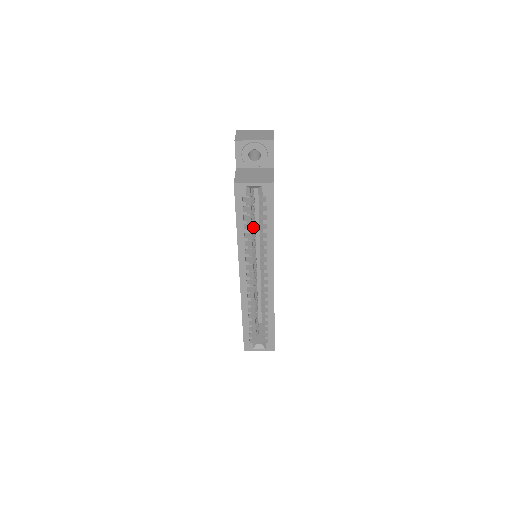
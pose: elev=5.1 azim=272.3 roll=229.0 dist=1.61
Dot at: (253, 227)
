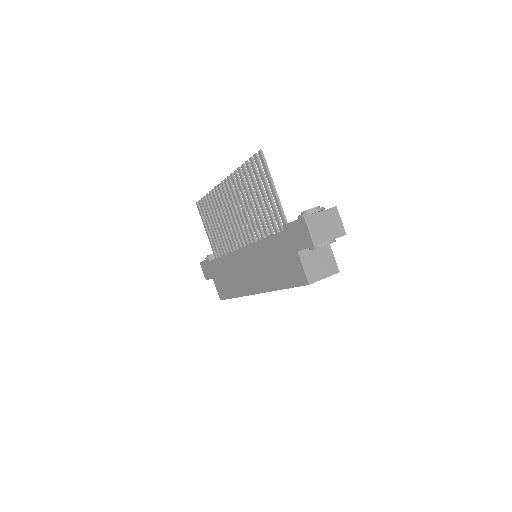
Dot at: occluded
